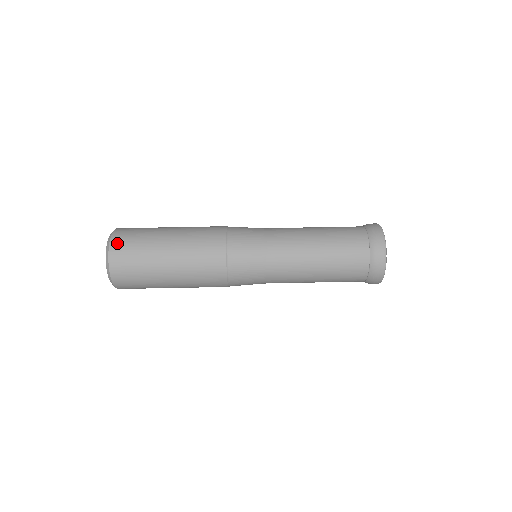
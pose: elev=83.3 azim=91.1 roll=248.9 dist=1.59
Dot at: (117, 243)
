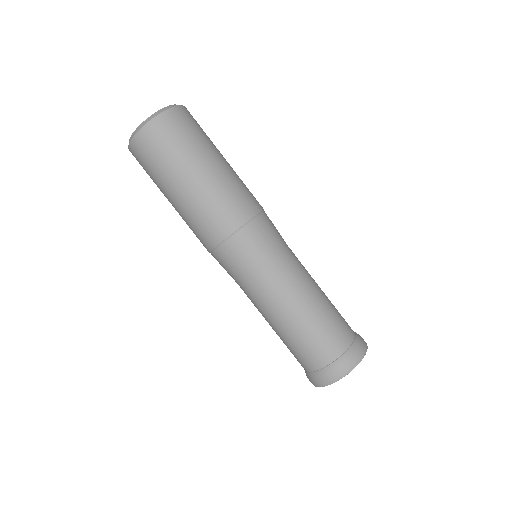
Dot at: occluded
